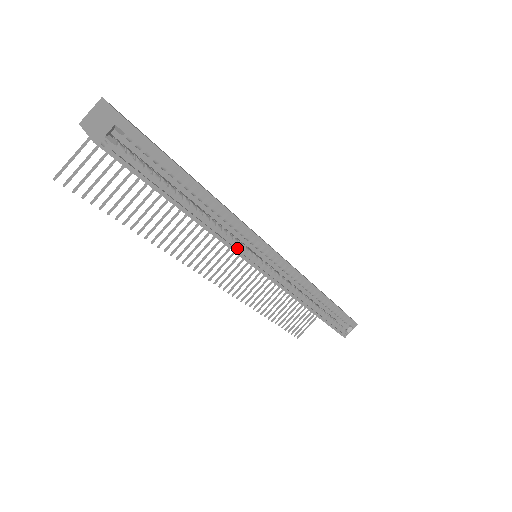
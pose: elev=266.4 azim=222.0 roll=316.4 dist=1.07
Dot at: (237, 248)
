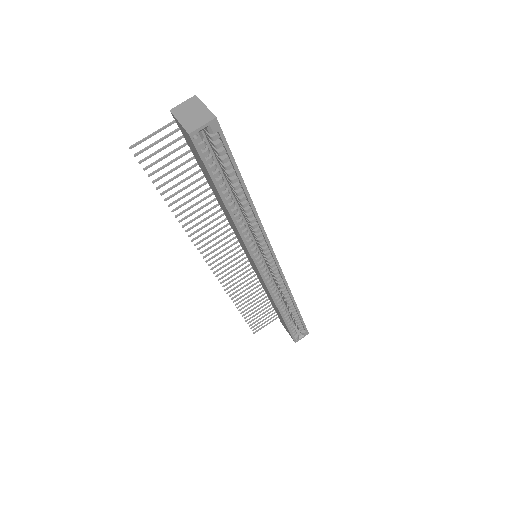
Dot at: (250, 246)
